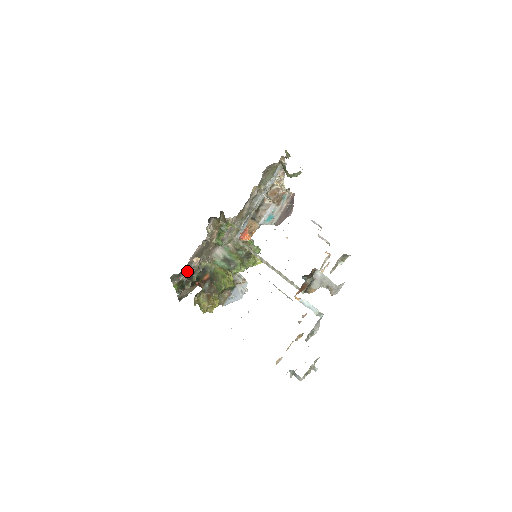
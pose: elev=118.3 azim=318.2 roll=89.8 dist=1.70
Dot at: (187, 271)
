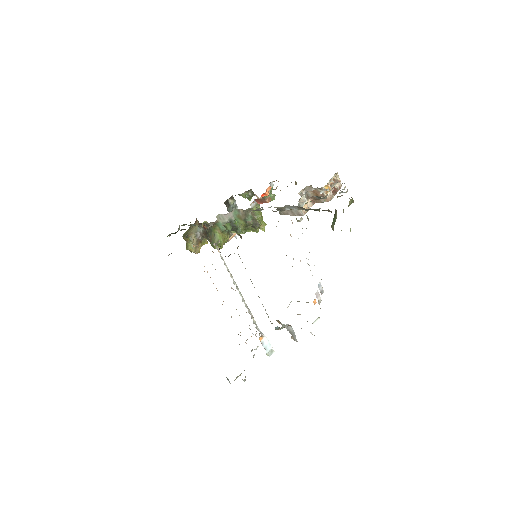
Dot at: occluded
